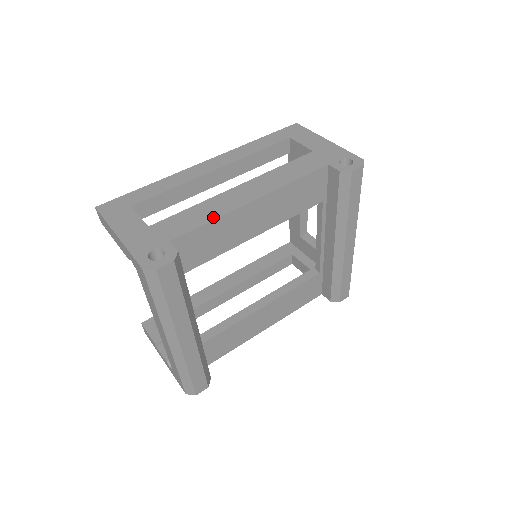
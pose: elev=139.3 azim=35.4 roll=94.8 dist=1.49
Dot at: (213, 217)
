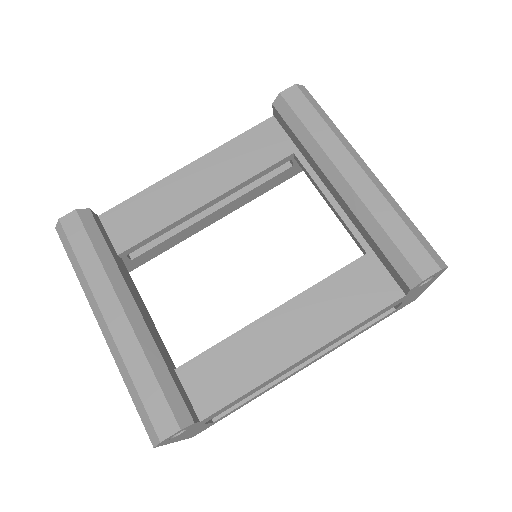
Dot at: (145, 191)
